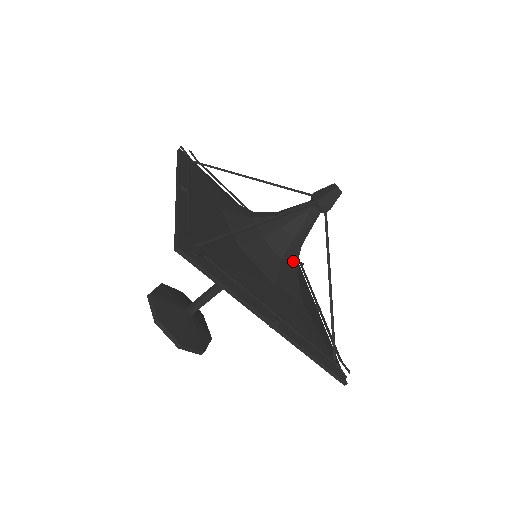
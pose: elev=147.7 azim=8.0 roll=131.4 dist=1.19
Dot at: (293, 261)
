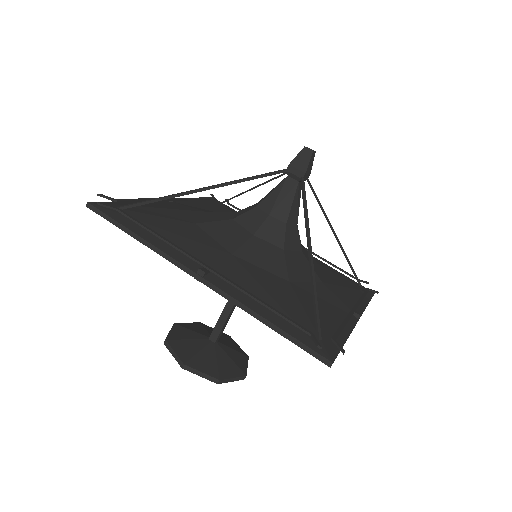
Dot at: (275, 239)
